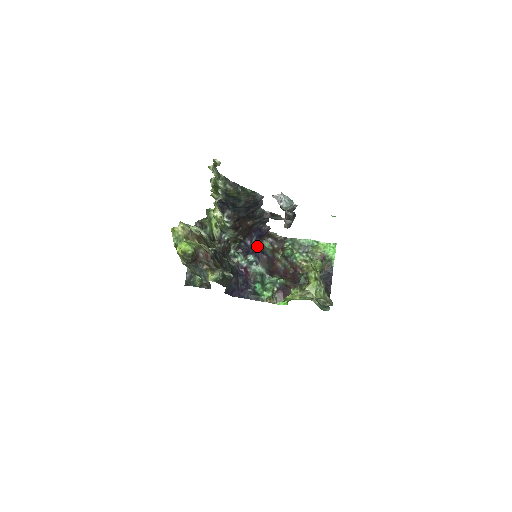
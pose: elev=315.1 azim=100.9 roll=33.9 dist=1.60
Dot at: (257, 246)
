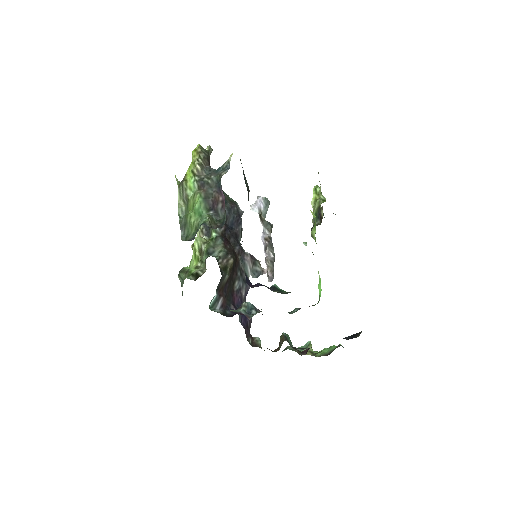
Dot at: occluded
